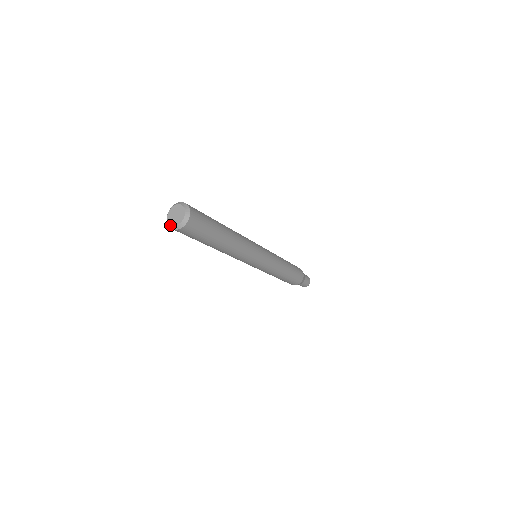
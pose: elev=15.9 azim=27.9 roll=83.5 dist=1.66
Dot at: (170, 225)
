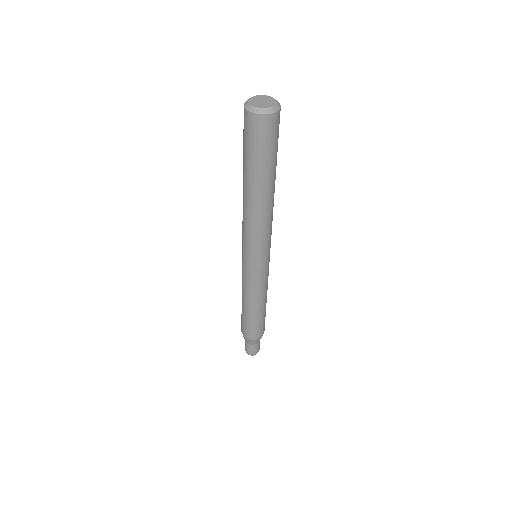
Dot at: (251, 107)
